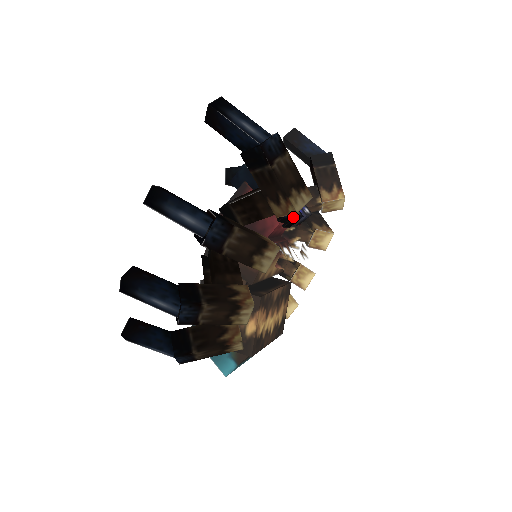
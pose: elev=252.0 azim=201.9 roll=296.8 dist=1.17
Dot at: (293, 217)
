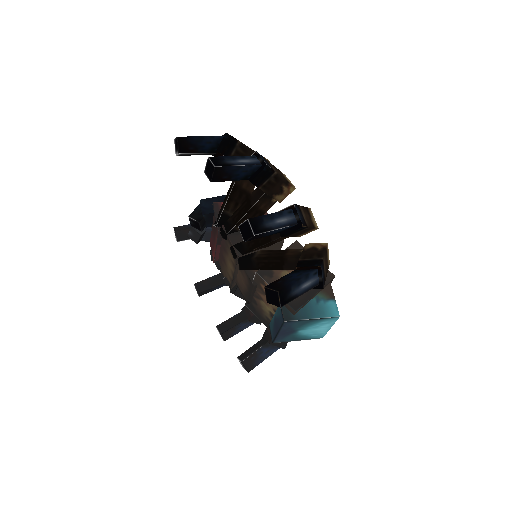
Dot at: occluded
